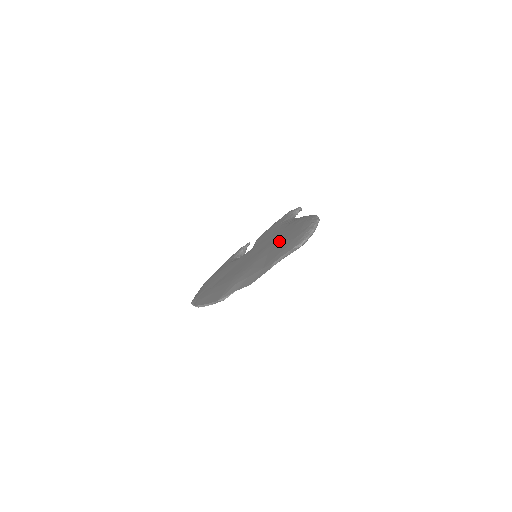
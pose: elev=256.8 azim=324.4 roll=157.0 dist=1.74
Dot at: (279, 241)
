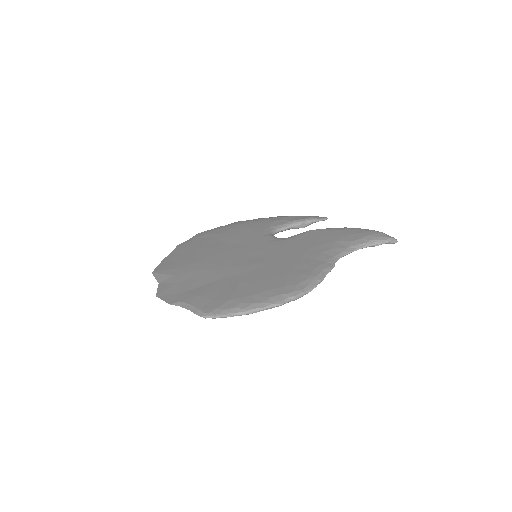
Dot at: (249, 276)
